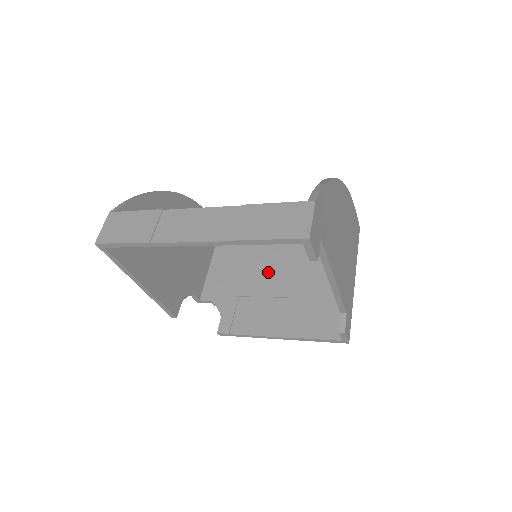
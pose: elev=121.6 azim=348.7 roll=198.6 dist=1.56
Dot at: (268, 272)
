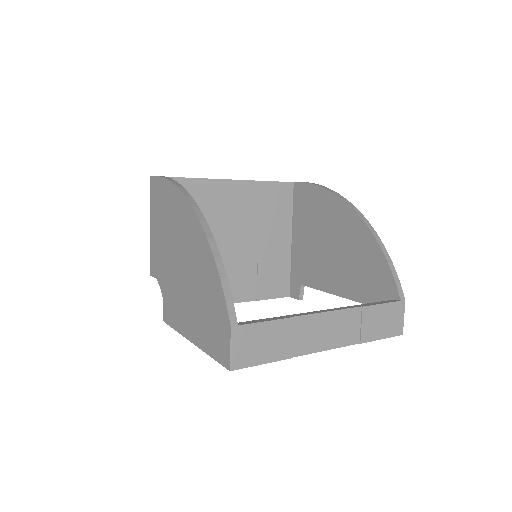
Dot at: (225, 237)
